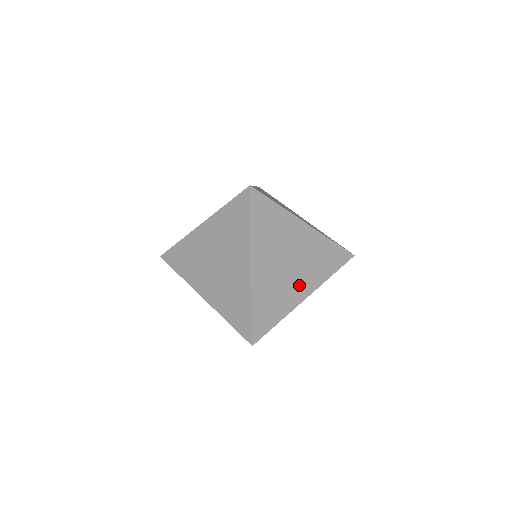
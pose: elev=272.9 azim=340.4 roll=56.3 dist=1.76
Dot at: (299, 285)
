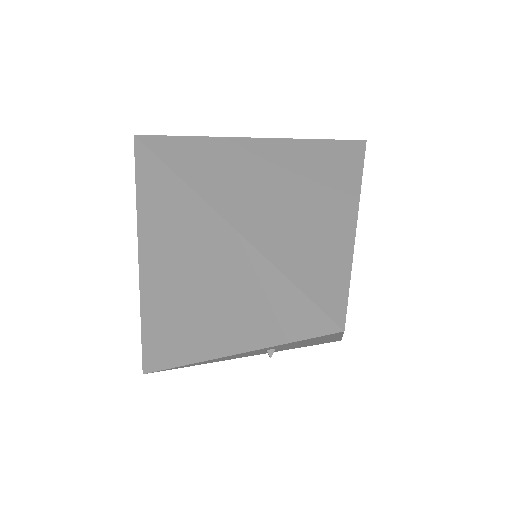
Dot at: occluded
